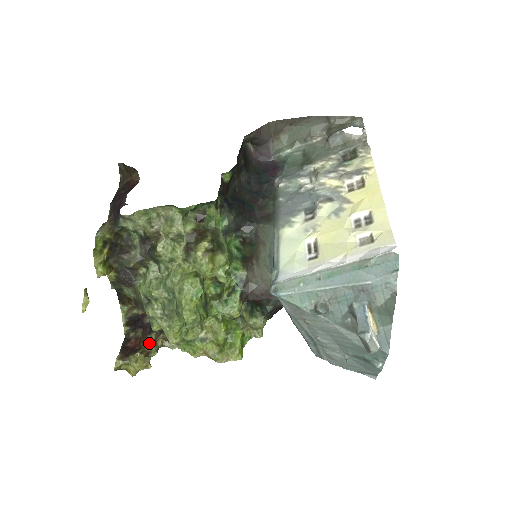
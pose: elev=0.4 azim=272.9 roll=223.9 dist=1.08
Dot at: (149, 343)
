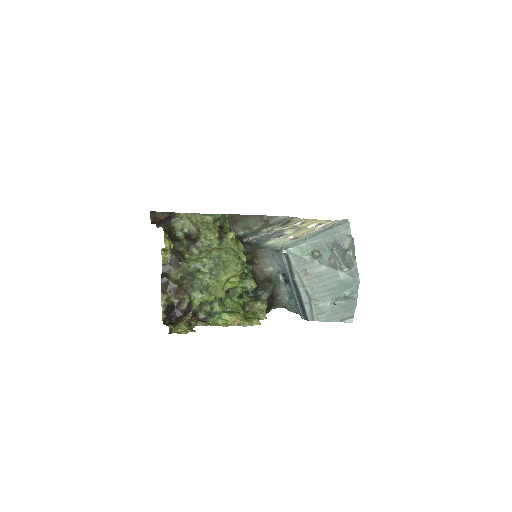
Dot at: (187, 320)
